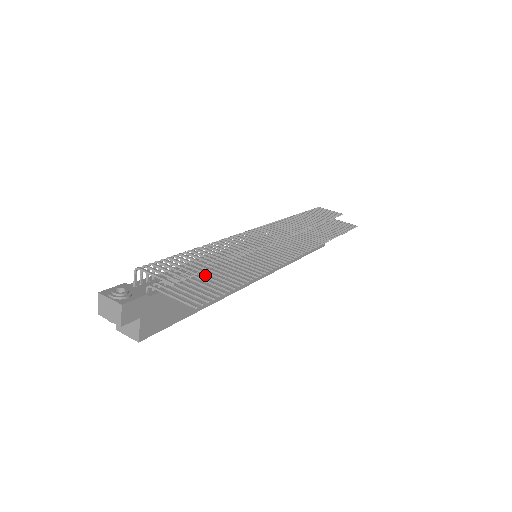
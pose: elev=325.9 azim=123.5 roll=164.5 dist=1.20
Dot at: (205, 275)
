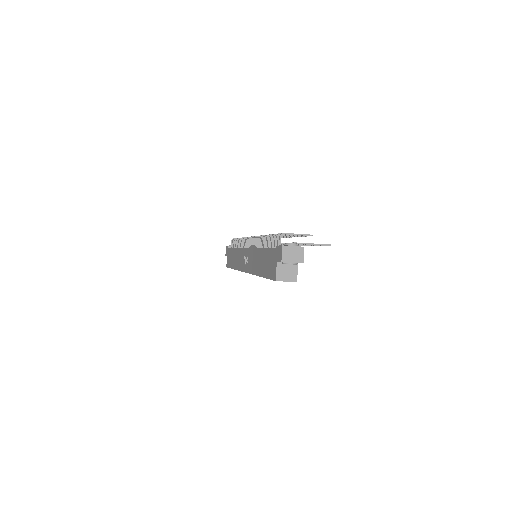
Dot at: occluded
